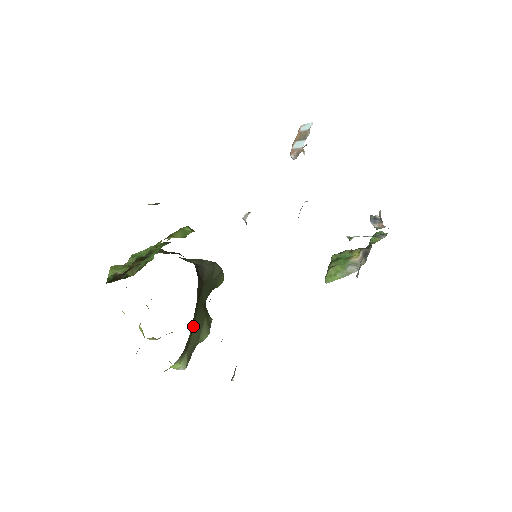
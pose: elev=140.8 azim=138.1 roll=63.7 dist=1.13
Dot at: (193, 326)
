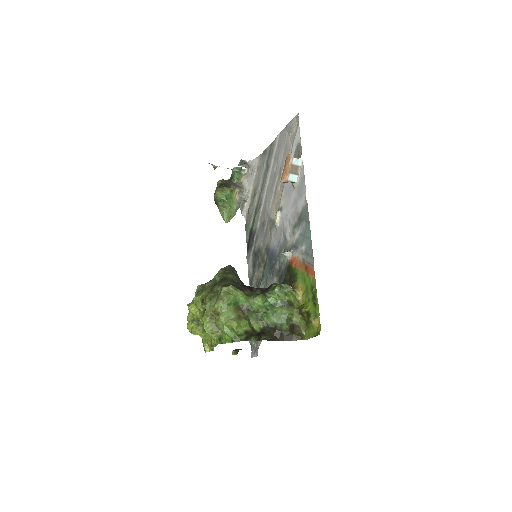
Dot at: occluded
